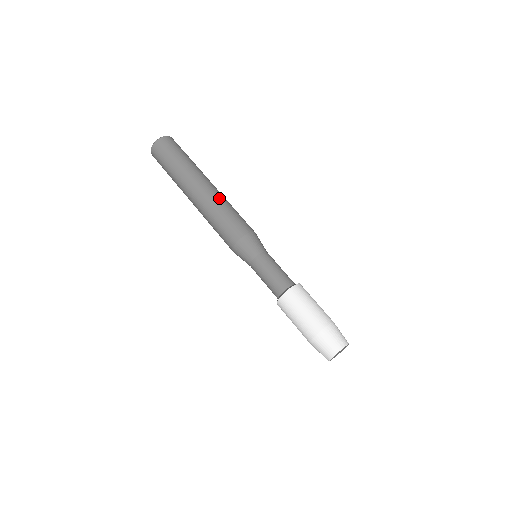
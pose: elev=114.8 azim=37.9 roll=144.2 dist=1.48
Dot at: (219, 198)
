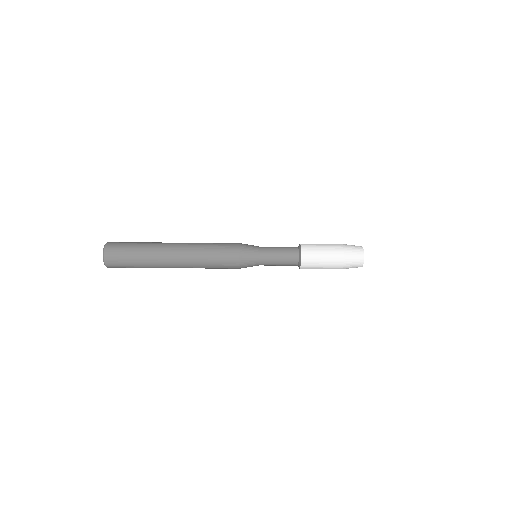
Dot at: (195, 244)
